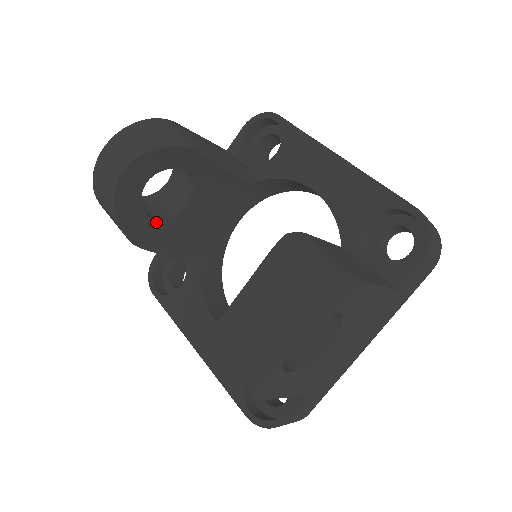
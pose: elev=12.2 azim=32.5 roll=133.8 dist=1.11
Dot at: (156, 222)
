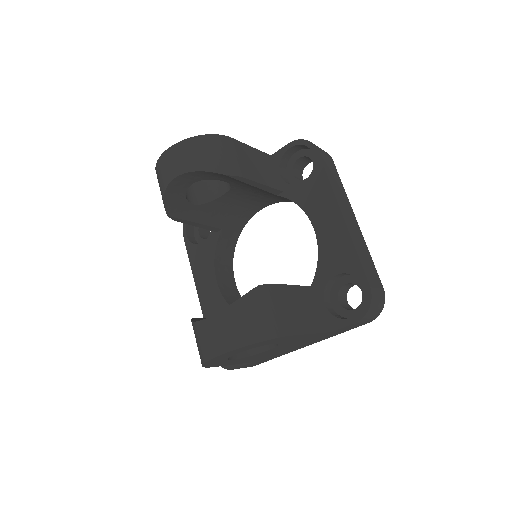
Dot at: (194, 206)
